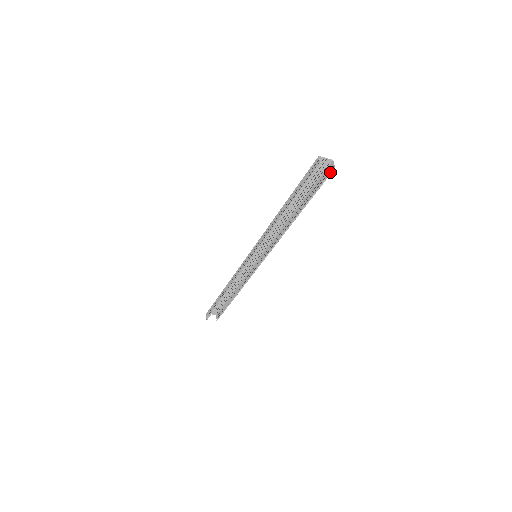
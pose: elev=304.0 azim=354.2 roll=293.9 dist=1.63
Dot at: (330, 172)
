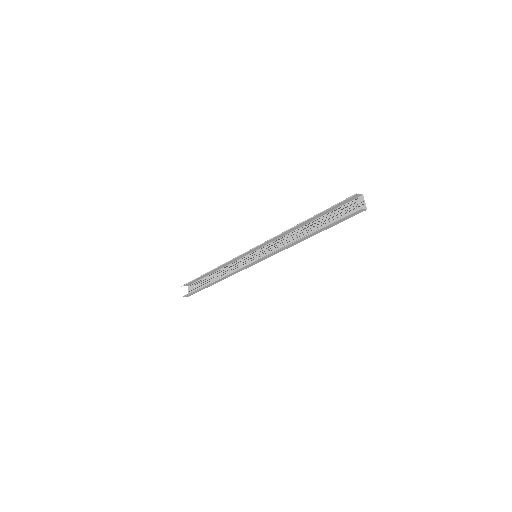
Dot at: (355, 211)
